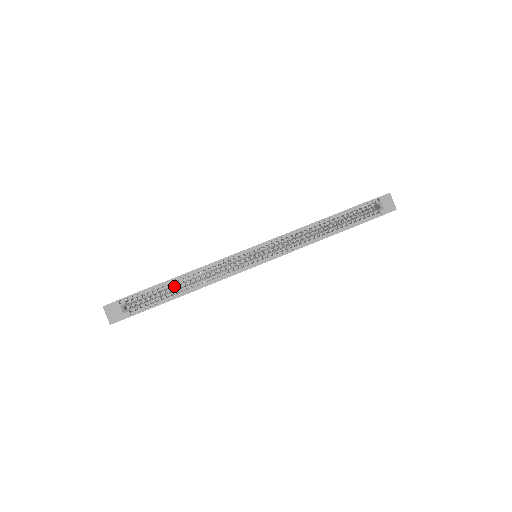
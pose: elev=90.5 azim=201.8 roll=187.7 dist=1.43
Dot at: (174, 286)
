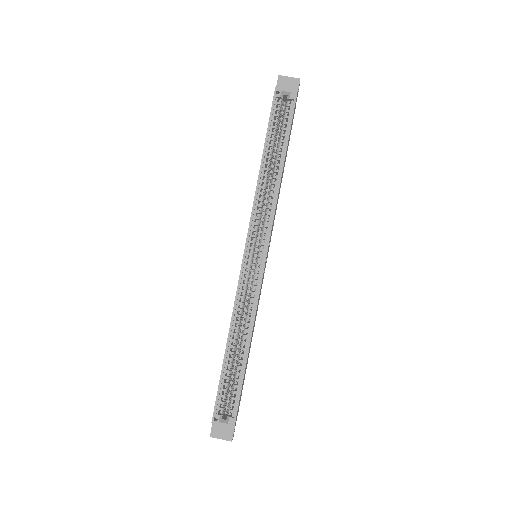
Dot at: (233, 357)
